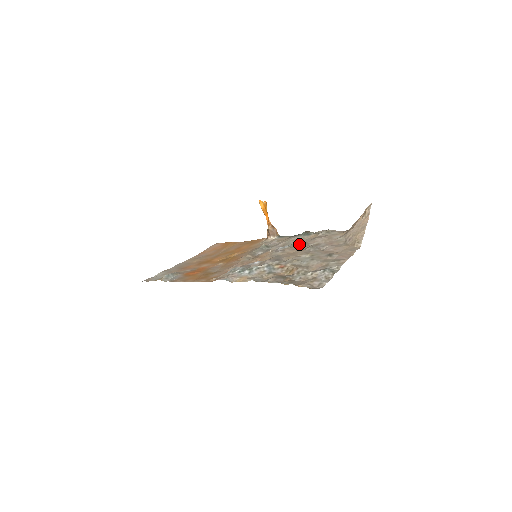
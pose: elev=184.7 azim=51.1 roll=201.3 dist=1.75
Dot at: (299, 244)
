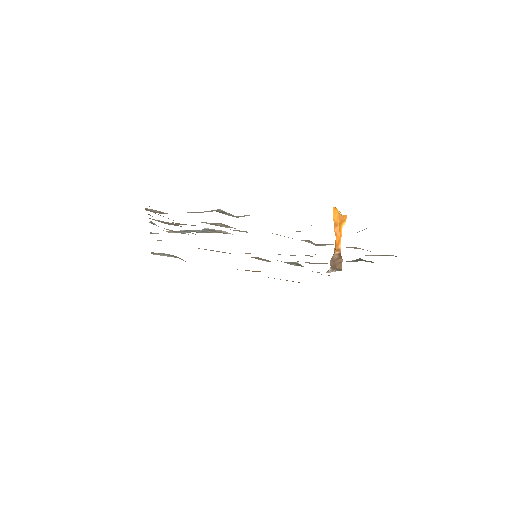
Dot at: occluded
